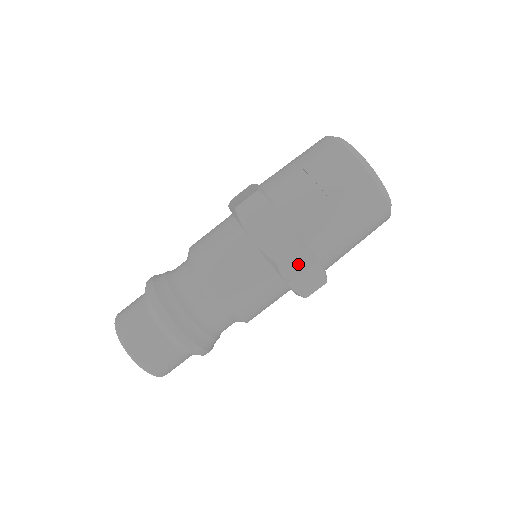
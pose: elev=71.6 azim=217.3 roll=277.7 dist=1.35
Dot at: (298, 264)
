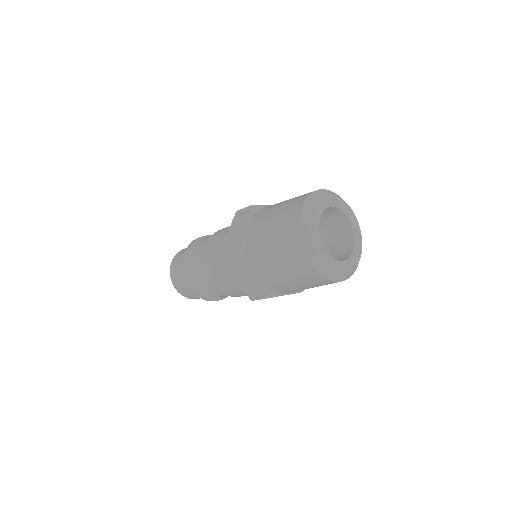
Dot at: occluded
